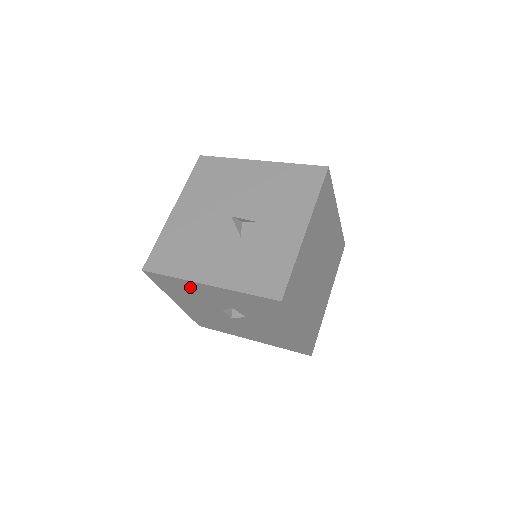
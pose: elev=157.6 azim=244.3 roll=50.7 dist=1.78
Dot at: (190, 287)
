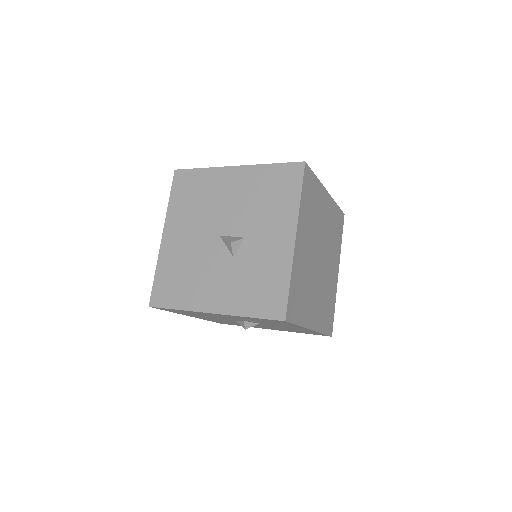
Dot at: (198, 313)
